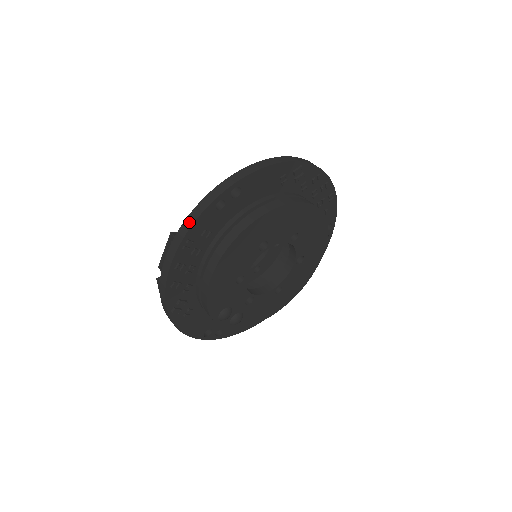
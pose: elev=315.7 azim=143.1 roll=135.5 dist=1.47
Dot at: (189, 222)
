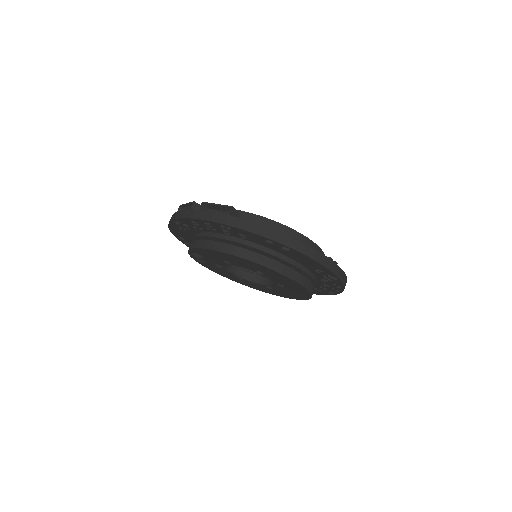
Dot at: (244, 225)
